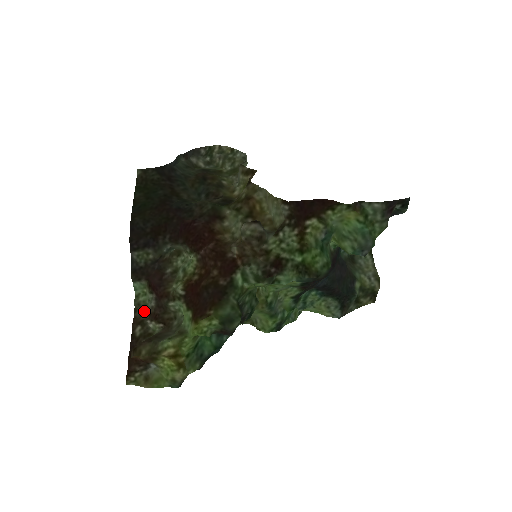
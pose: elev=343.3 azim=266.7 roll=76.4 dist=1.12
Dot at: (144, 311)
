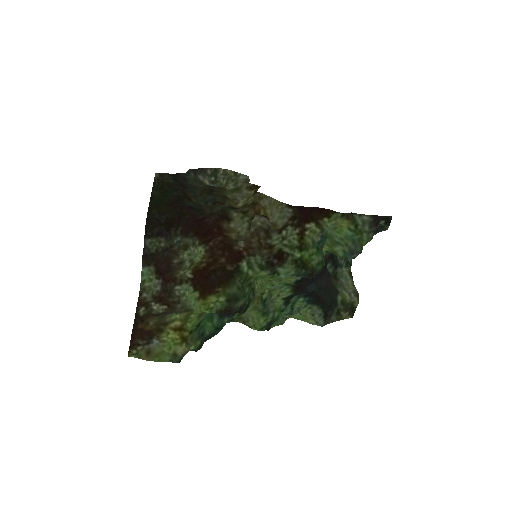
Dot at: (149, 295)
